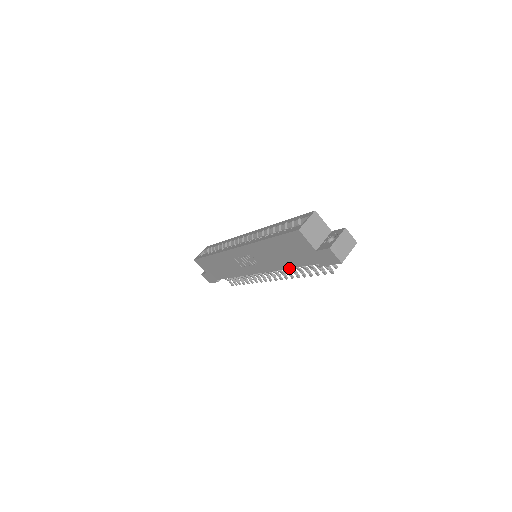
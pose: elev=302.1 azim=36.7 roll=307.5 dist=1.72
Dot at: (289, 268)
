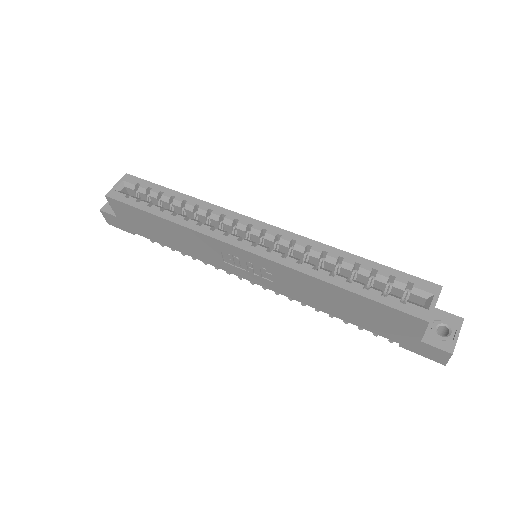
Dot at: (332, 315)
